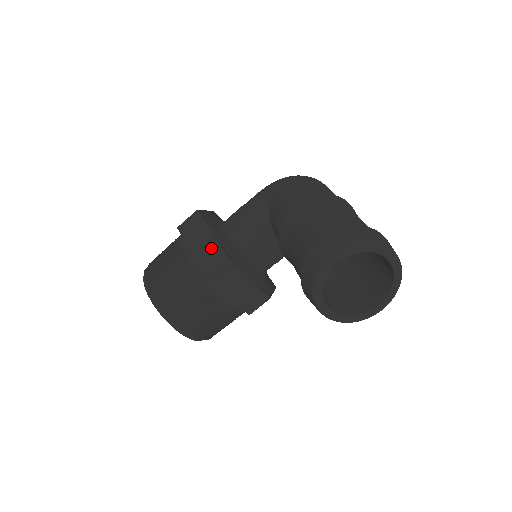
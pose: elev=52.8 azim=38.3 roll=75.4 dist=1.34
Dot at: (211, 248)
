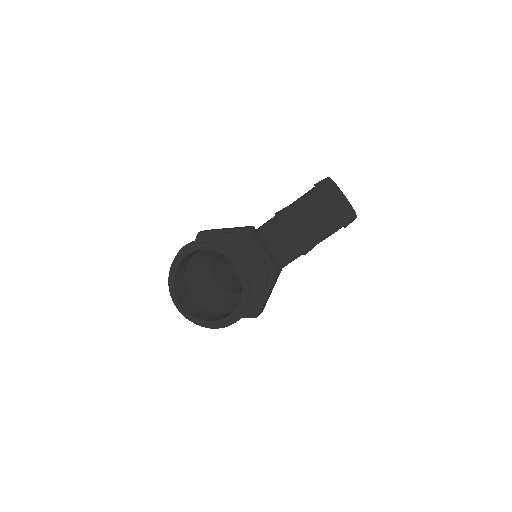
Dot at: (238, 227)
